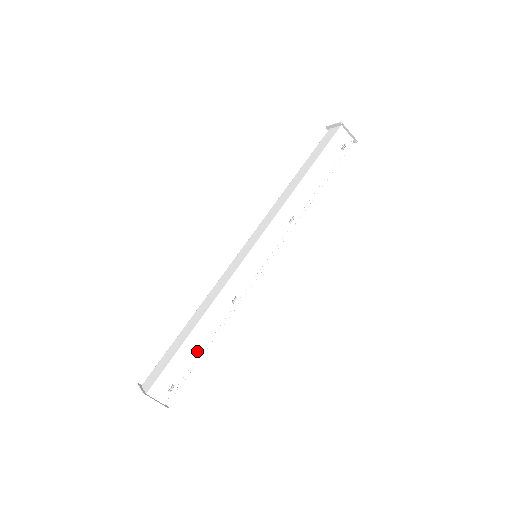
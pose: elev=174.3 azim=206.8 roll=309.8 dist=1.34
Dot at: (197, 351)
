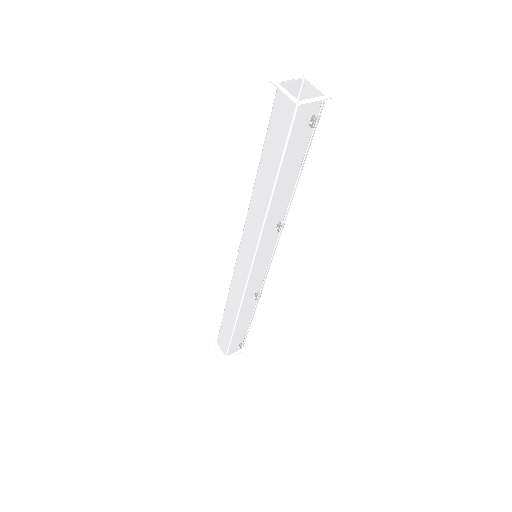
Dot at: (245, 326)
